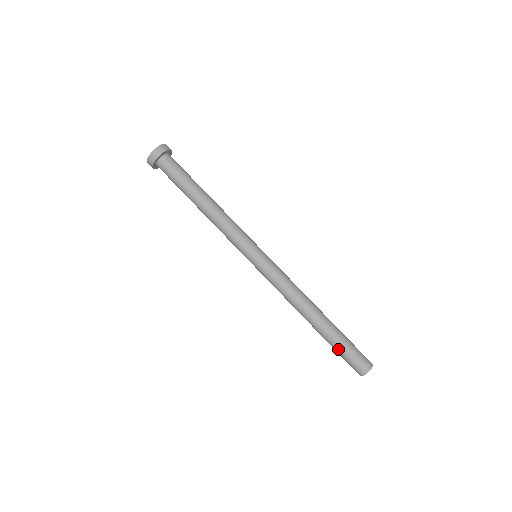
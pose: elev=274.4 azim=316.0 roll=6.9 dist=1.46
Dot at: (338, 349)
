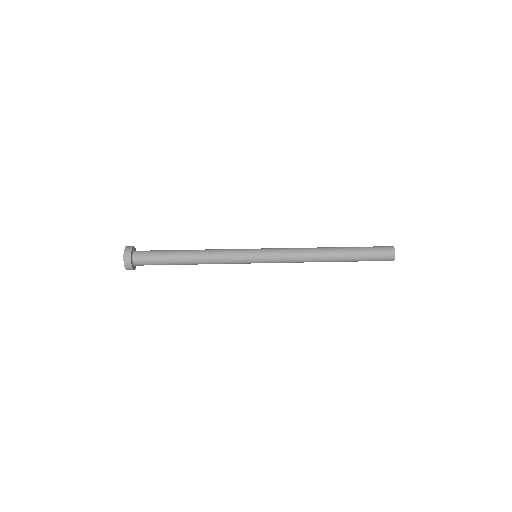
Dot at: (364, 256)
